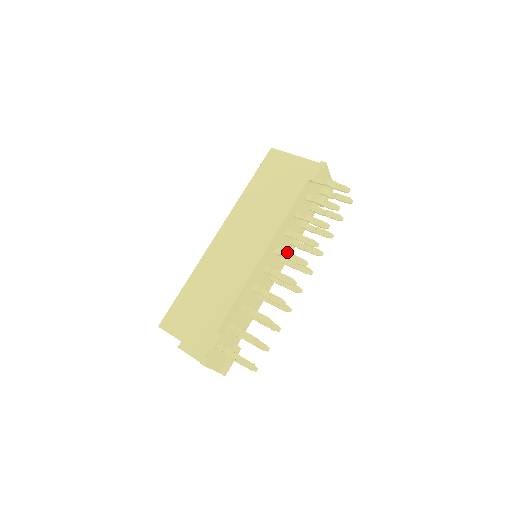
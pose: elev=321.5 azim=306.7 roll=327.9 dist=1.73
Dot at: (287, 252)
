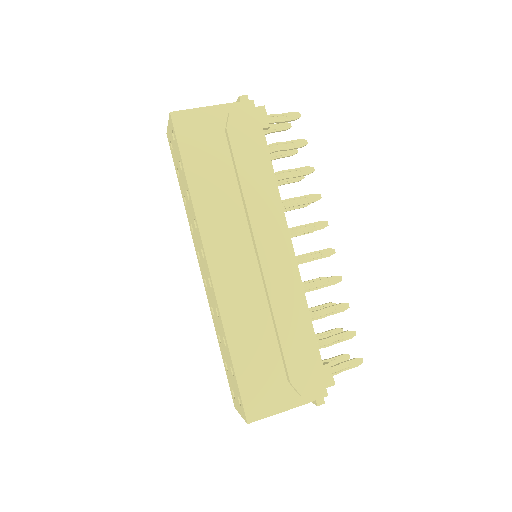
Dot at: (300, 227)
